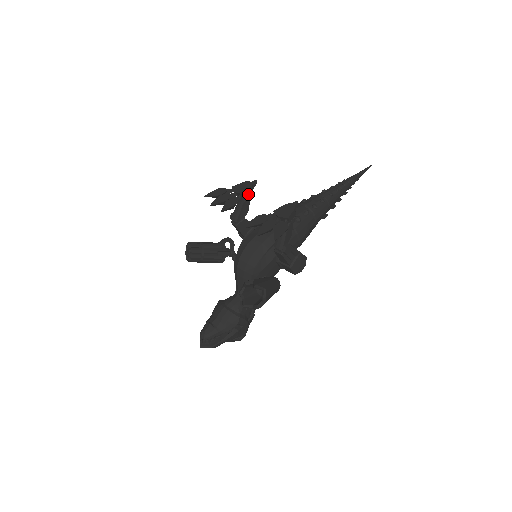
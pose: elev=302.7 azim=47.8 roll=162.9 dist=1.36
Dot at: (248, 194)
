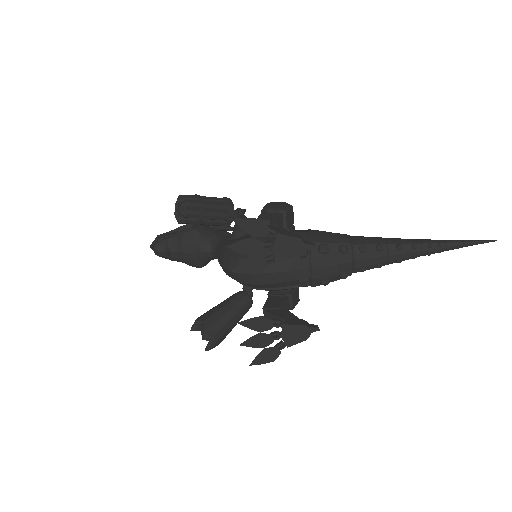
Dot at: (289, 254)
